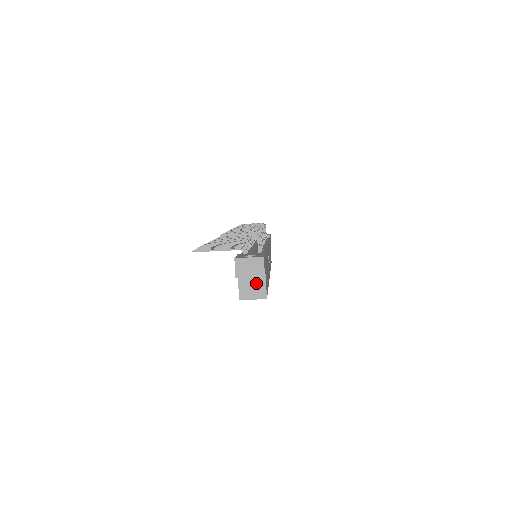
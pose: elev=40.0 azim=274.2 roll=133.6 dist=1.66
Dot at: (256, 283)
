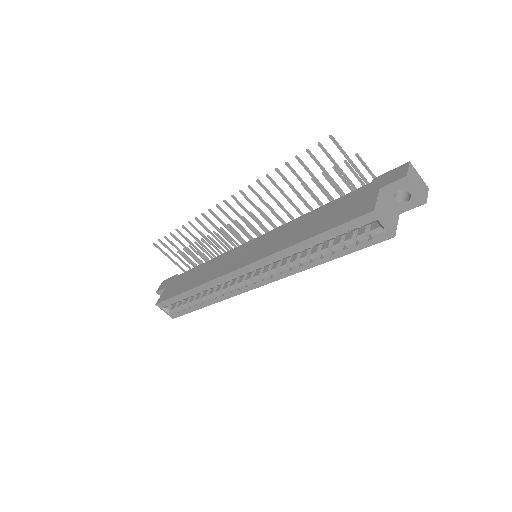
Dot at: (391, 213)
